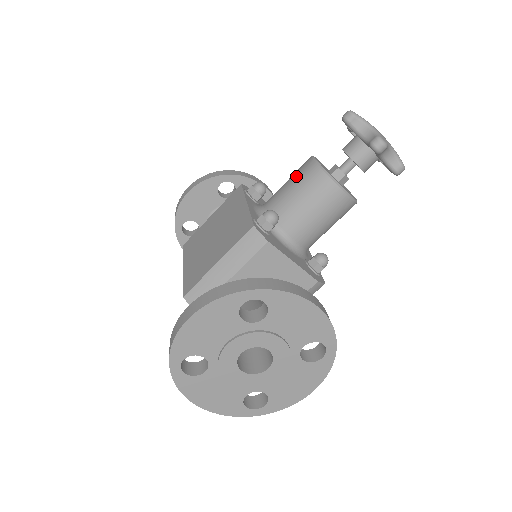
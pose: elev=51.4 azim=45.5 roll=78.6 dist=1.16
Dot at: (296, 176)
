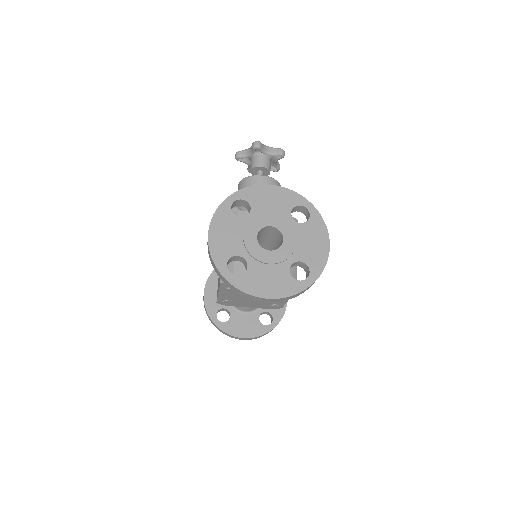
Dot at: occluded
